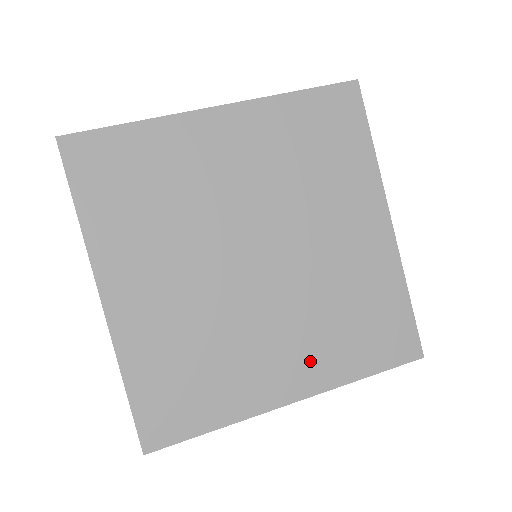
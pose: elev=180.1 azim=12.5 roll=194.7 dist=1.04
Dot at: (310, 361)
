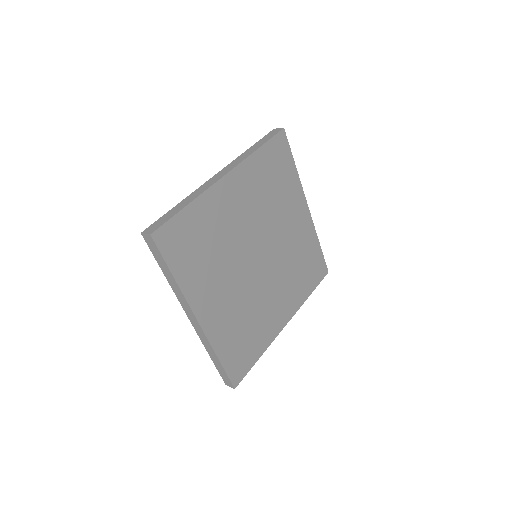
Dot at: (289, 300)
